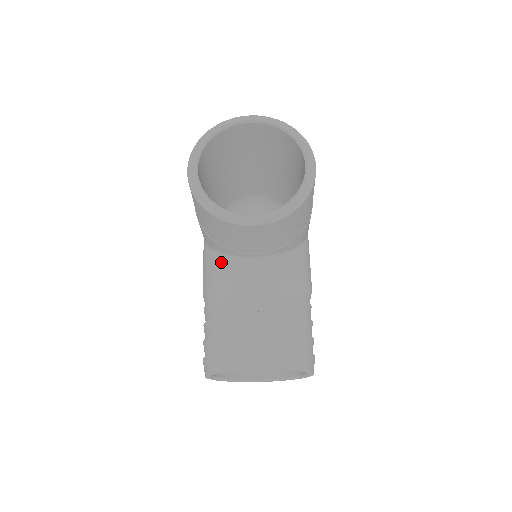
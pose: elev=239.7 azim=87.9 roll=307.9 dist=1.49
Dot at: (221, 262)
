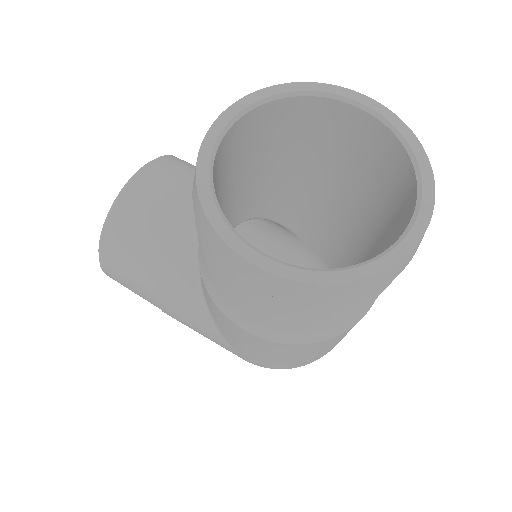
Dot at: occluded
